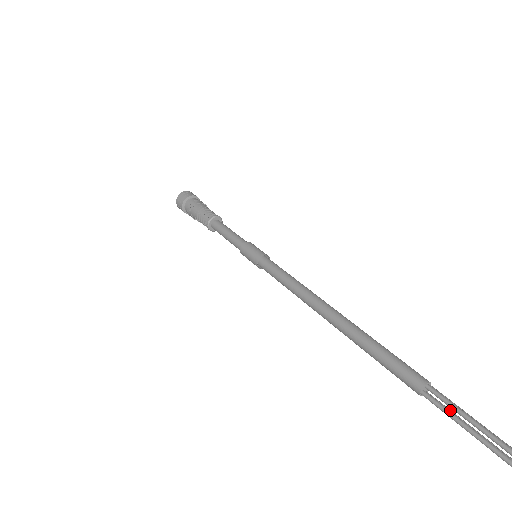
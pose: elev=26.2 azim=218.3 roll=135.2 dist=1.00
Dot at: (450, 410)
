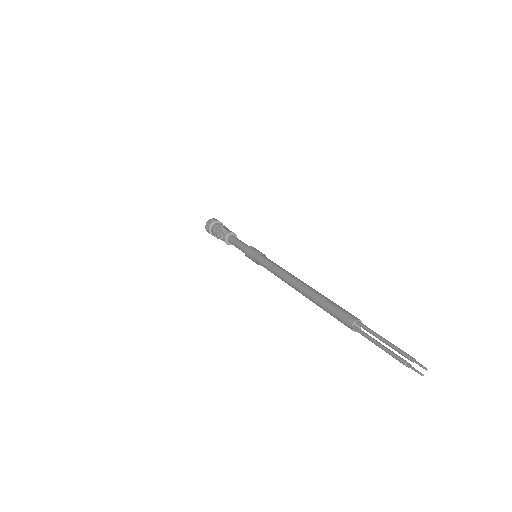
Dot at: occluded
